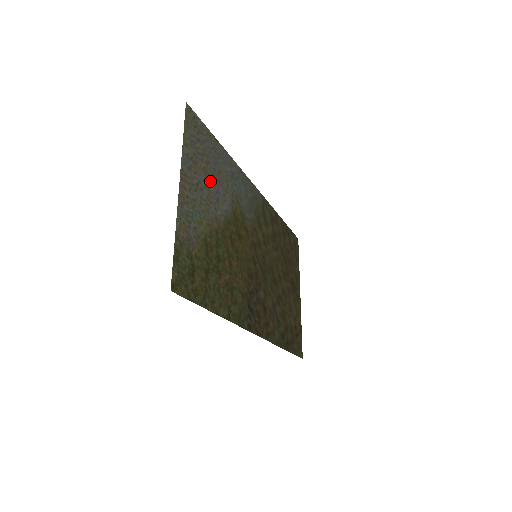
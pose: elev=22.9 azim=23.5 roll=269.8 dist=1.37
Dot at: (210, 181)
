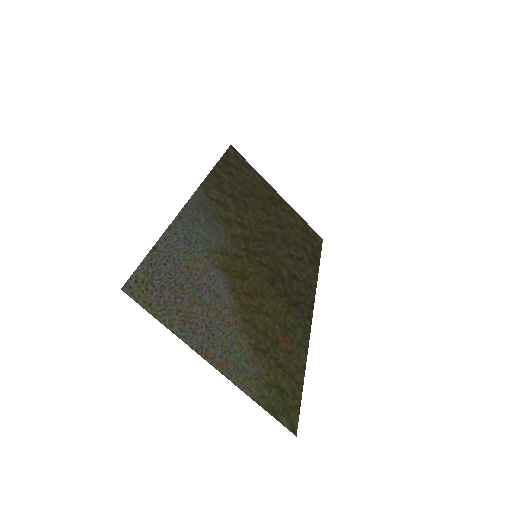
Dot at: (200, 297)
